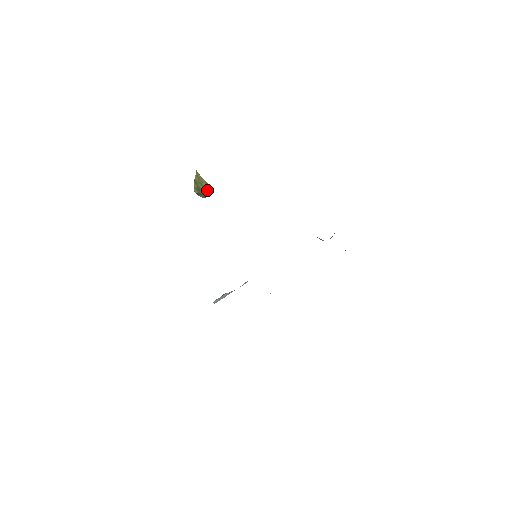
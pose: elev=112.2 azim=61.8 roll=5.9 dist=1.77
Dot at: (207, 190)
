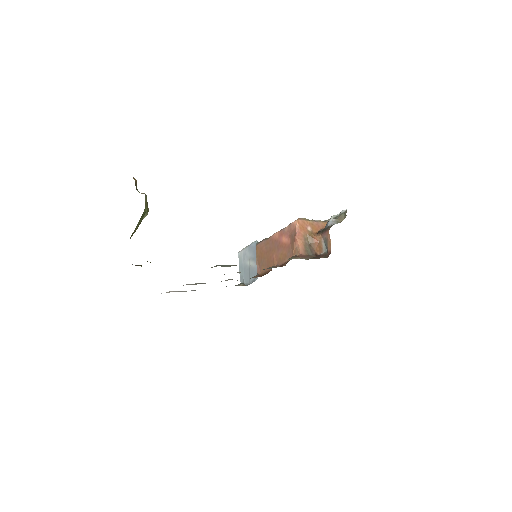
Dot at: (145, 214)
